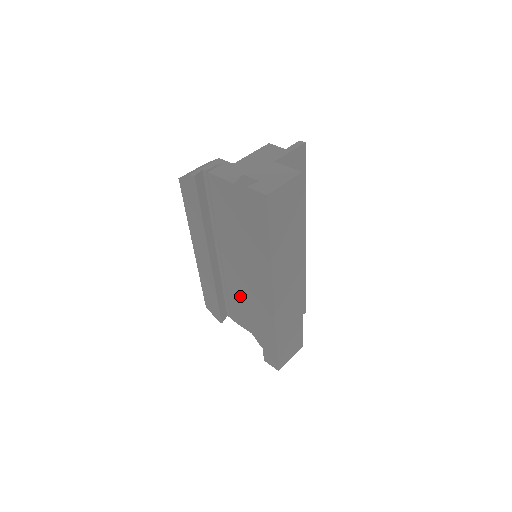
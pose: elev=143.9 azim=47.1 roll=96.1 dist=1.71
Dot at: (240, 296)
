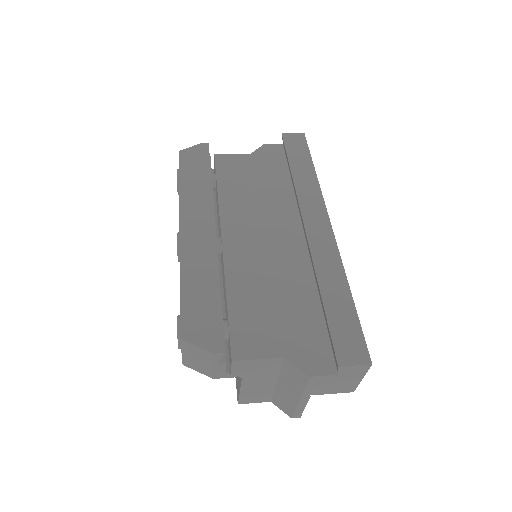
Dot at: (256, 287)
